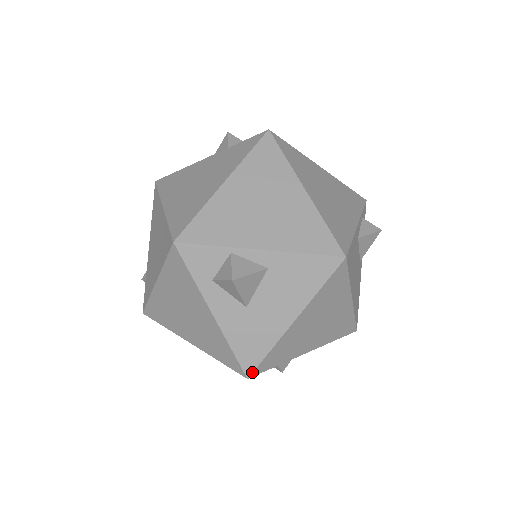
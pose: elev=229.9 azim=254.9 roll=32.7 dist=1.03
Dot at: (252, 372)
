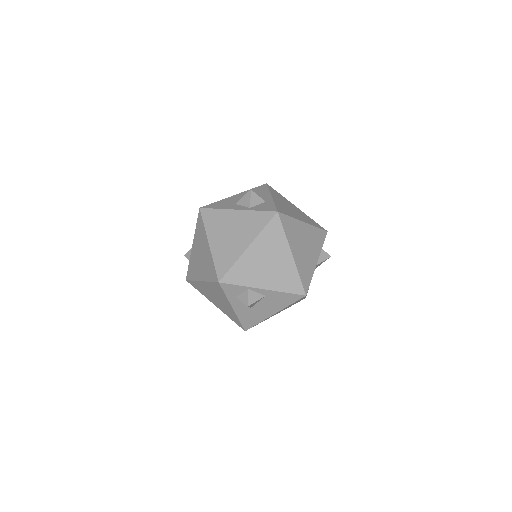
Dot at: occluded
